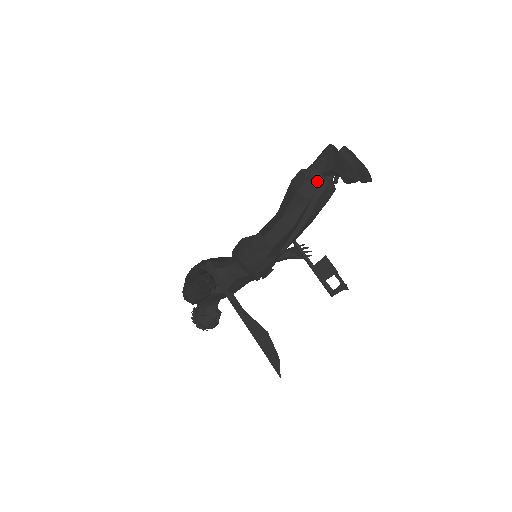
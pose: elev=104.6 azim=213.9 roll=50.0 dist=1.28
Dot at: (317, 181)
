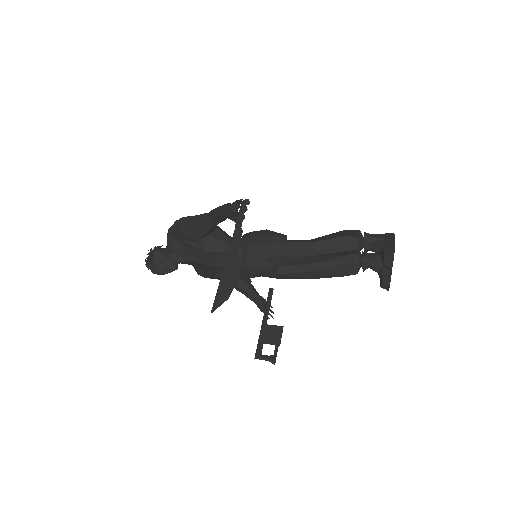
Dot at: (362, 246)
